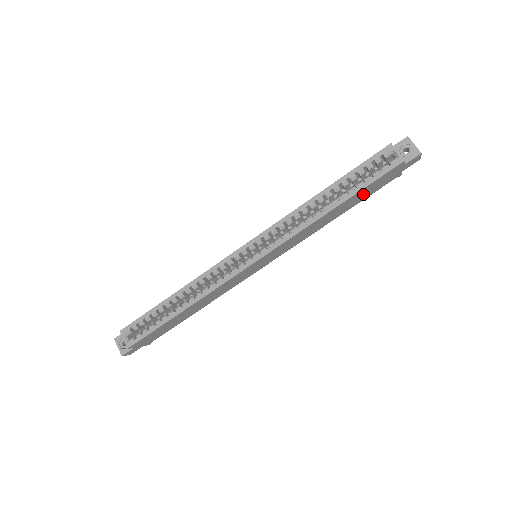
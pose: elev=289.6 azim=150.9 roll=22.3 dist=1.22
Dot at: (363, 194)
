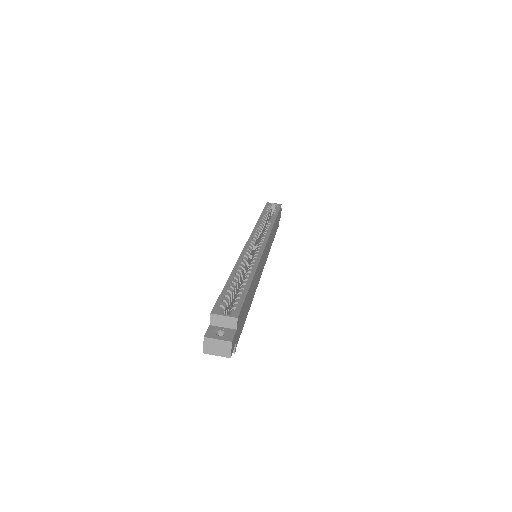
Dot at: (276, 224)
